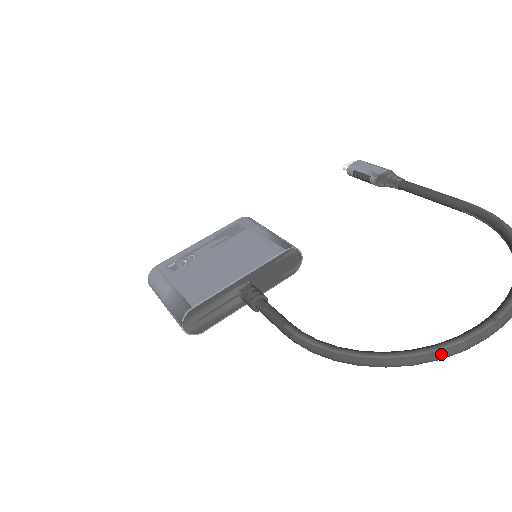
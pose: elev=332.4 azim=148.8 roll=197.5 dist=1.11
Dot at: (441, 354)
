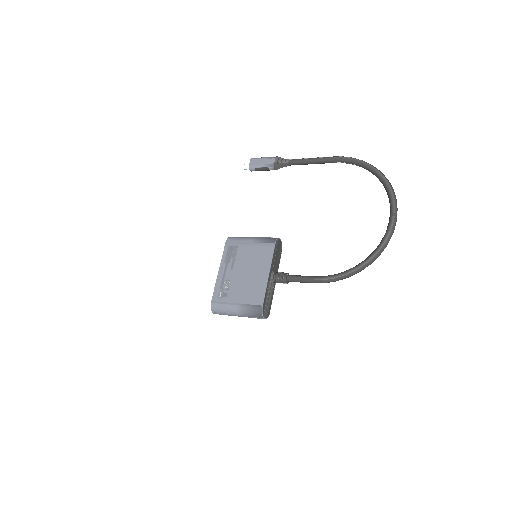
Dot at: (386, 244)
